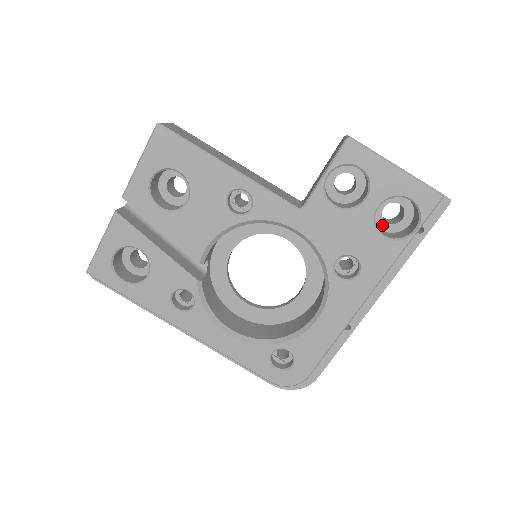
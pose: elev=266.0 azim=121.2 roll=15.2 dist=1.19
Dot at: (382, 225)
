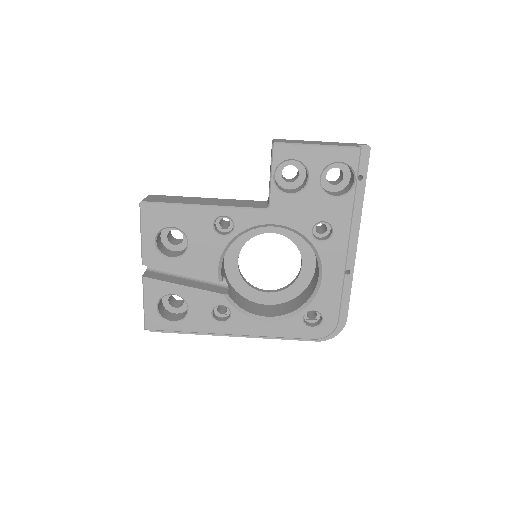
Dot at: (332, 188)
